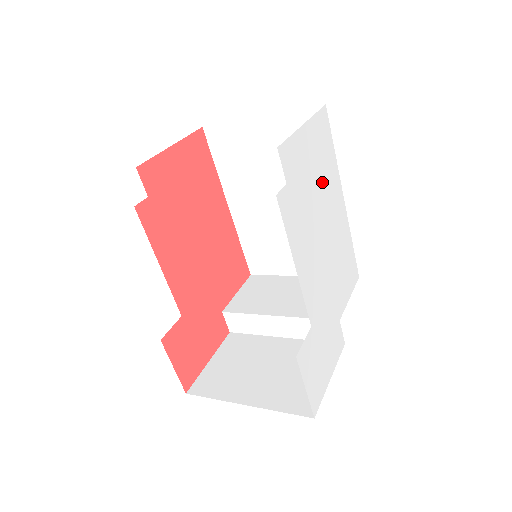
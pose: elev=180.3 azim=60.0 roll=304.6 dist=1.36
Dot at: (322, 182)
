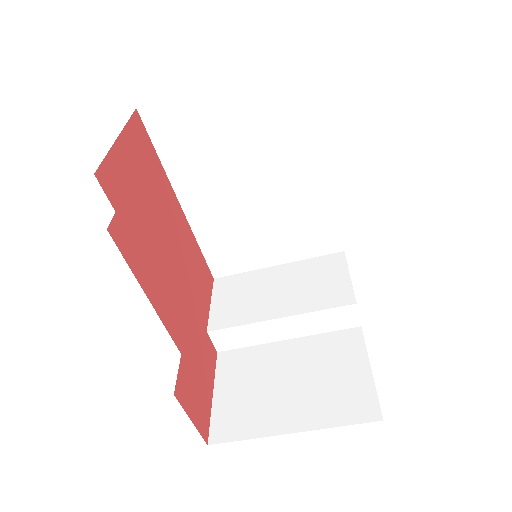
Dot at: occluded
